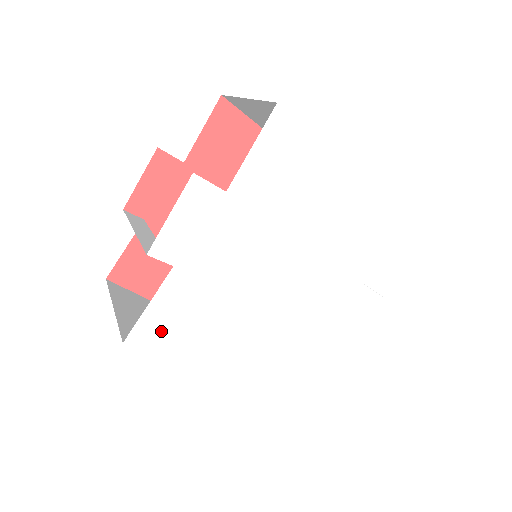
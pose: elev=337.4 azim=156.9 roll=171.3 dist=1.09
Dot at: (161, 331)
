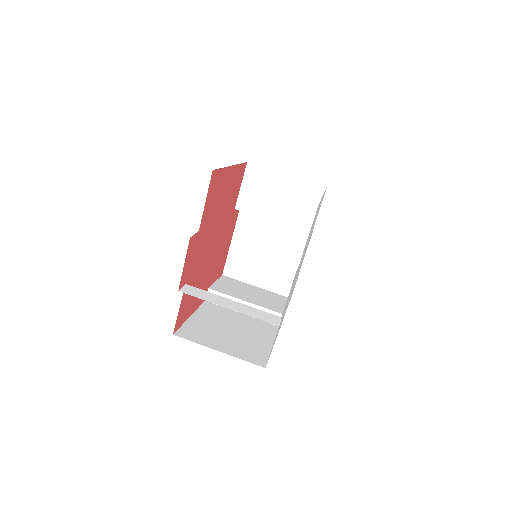
Dot at: occluded
